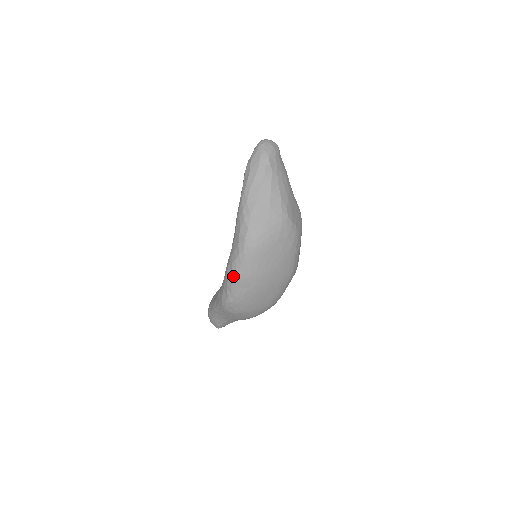
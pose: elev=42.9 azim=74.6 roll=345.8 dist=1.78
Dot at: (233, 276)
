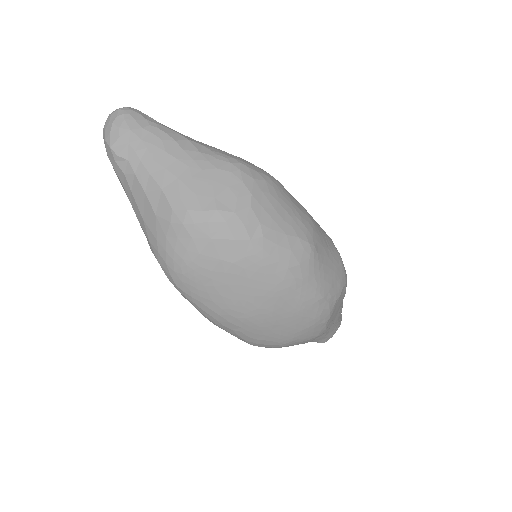
Dot at: (210, 321)
